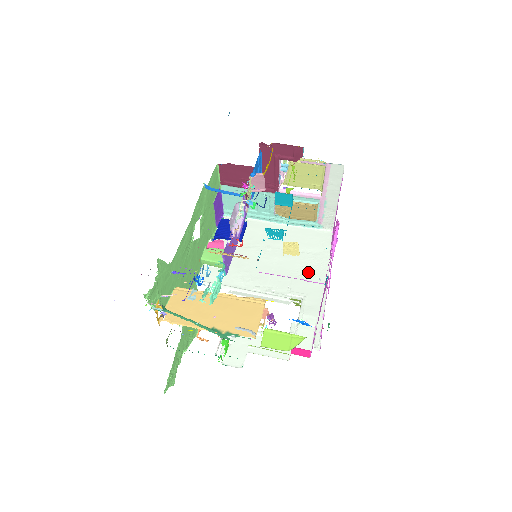
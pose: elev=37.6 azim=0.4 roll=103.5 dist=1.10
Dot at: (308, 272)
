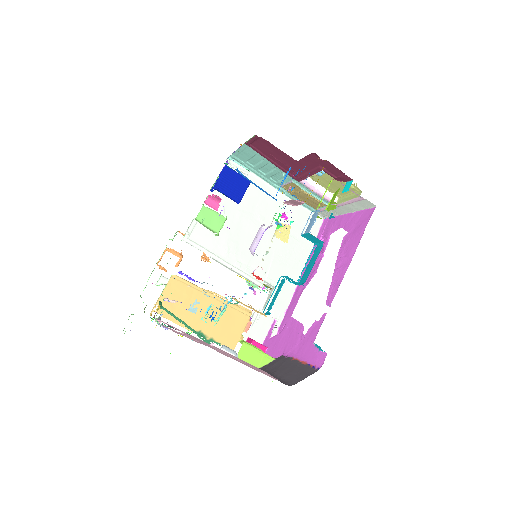
Dot at: (288, 260)
